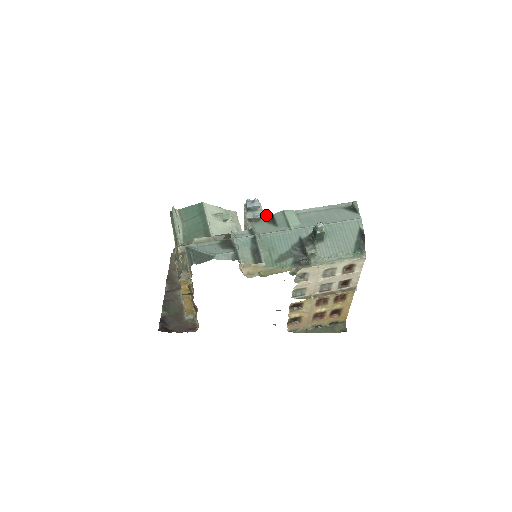
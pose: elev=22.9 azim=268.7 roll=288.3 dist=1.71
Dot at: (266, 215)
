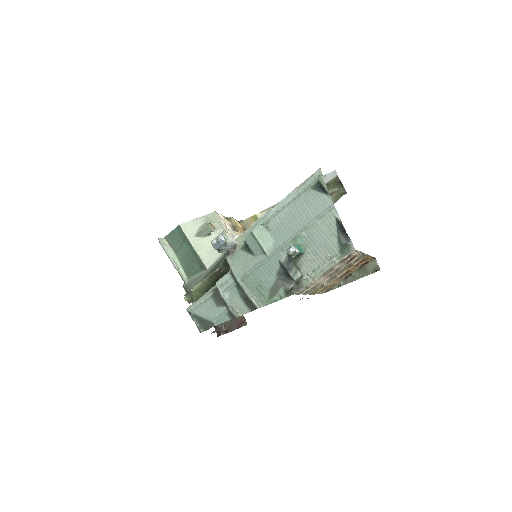
Dot at: (239, 236)
